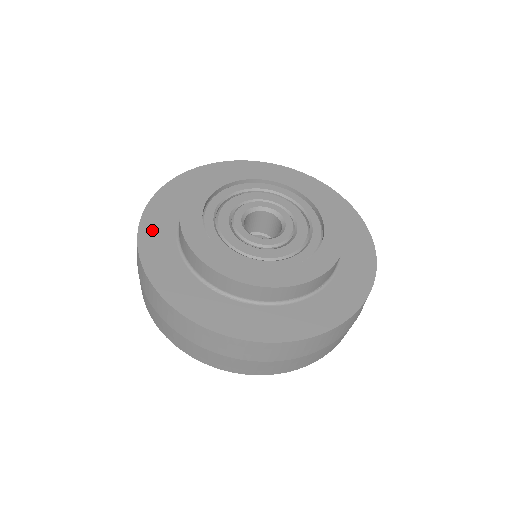
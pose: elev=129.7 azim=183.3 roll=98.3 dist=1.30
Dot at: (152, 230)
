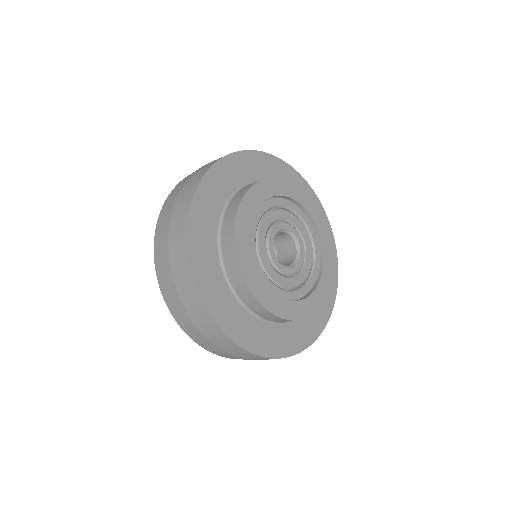
Dot at: (210, 189)
